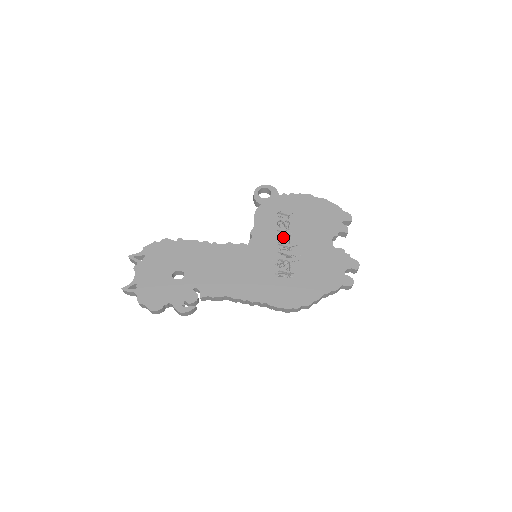
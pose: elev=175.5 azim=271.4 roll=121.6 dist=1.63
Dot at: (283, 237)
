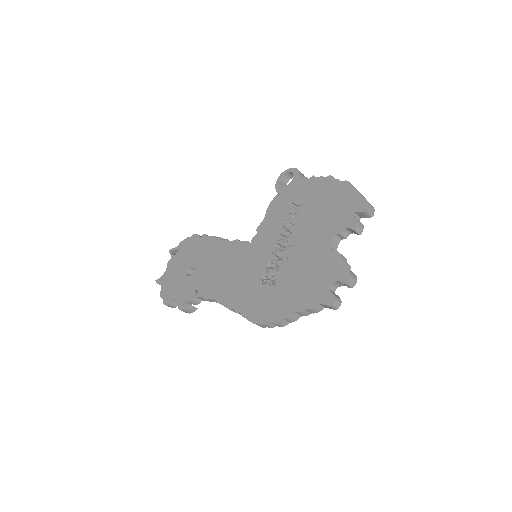
Dot at: (283, 234)
